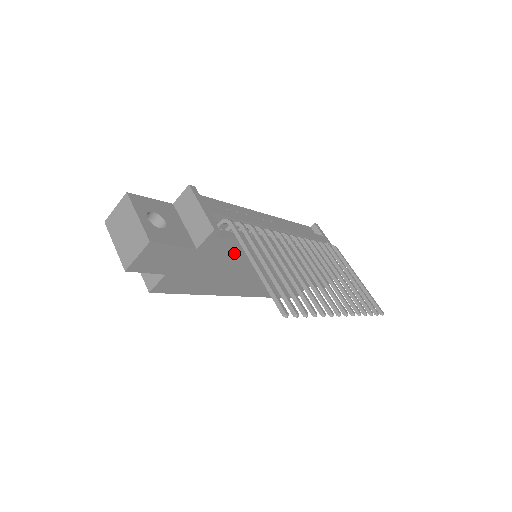
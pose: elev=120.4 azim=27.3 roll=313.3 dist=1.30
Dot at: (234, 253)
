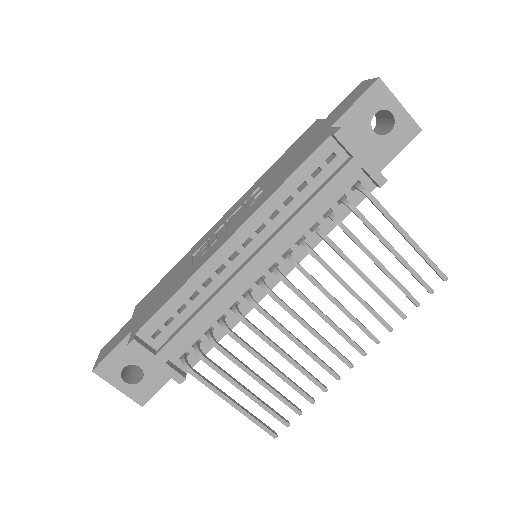
Dot at: occluded
